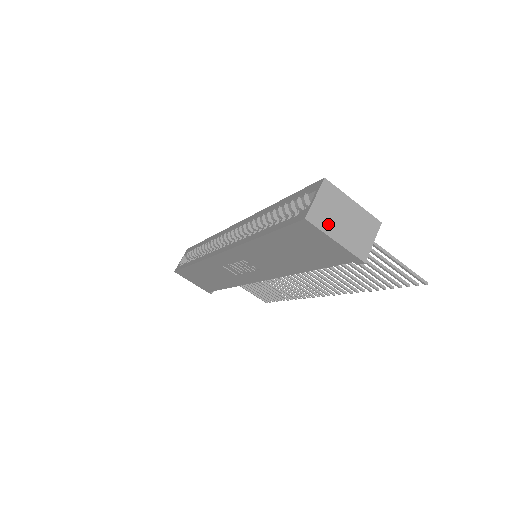
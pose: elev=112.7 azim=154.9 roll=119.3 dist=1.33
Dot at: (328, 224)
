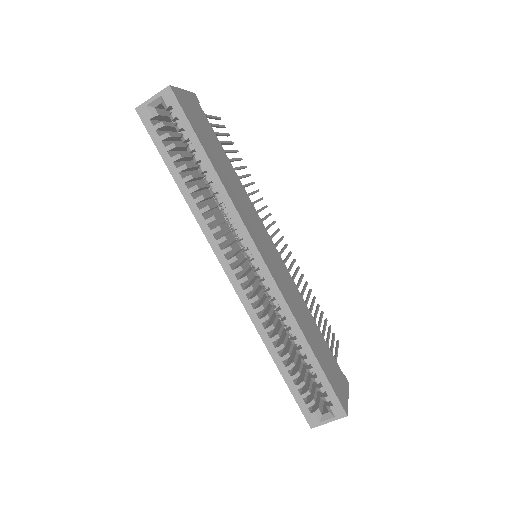
Dot at: occluded
